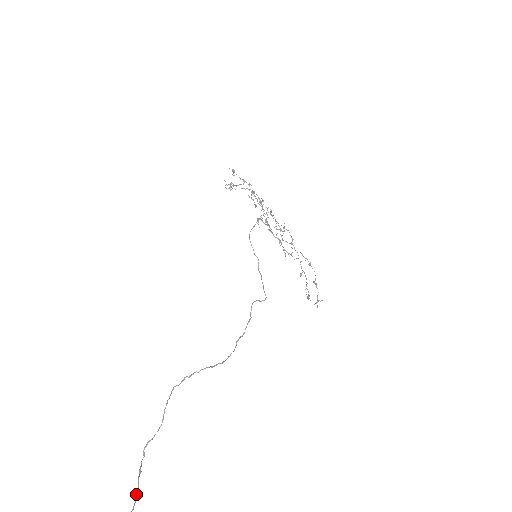
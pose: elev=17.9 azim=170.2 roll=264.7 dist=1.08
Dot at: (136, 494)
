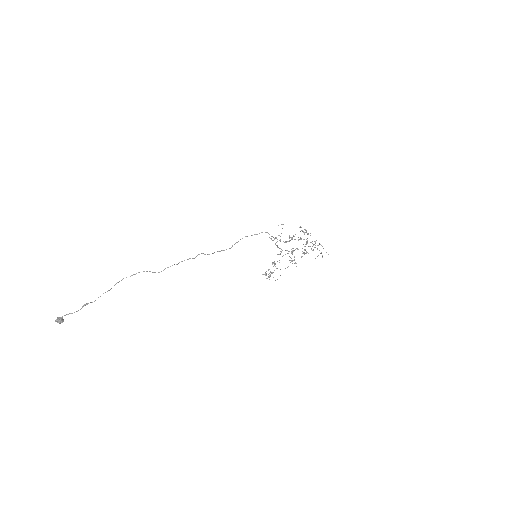
Dot at: (77, 311)
